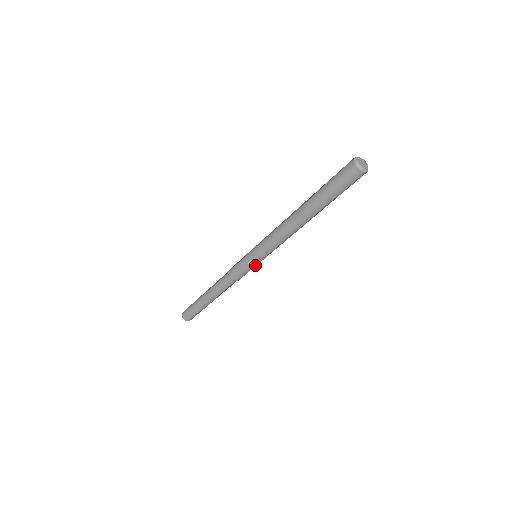
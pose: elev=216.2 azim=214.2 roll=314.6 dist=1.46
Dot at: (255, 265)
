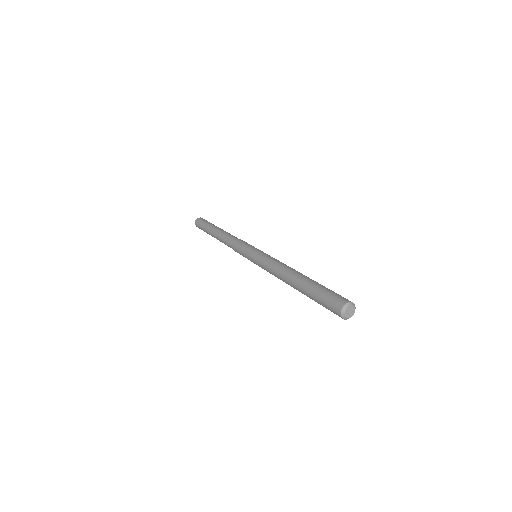
Dot at: occluded
